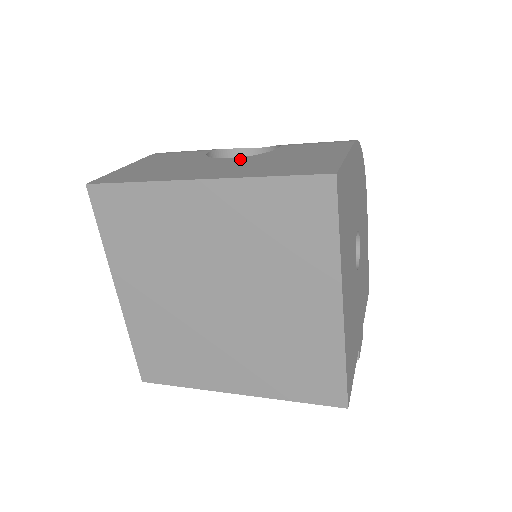
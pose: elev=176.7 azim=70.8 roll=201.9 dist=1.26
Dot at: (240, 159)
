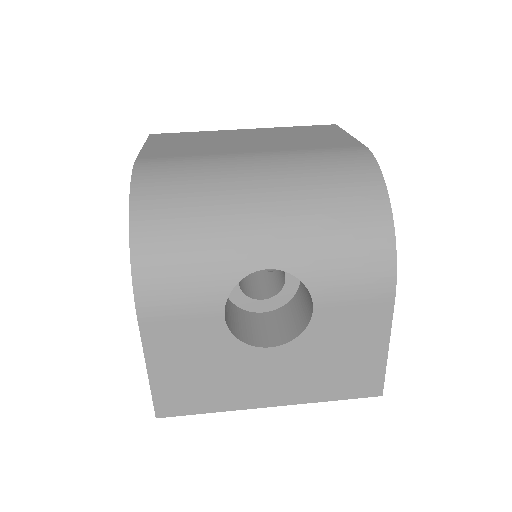
Dot at: (284, 354)
